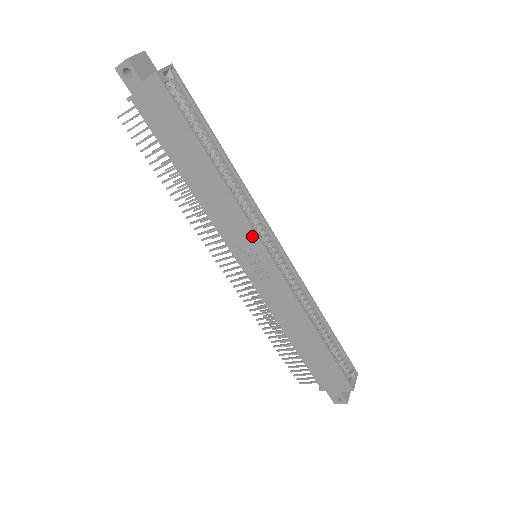
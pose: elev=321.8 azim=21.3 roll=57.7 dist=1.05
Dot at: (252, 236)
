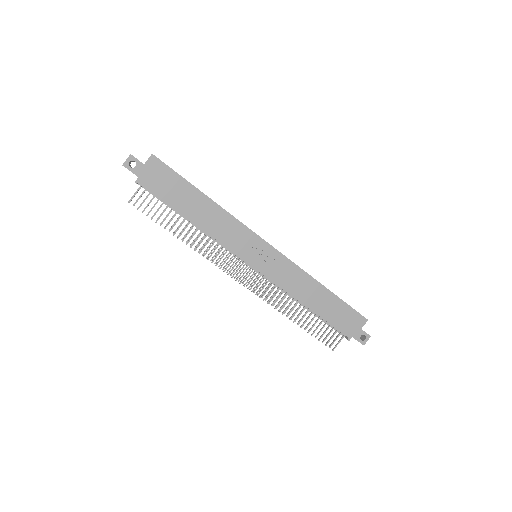
Dot at: (250, 234)
